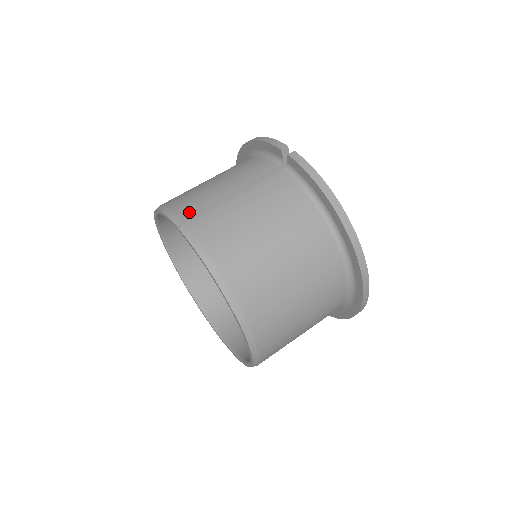
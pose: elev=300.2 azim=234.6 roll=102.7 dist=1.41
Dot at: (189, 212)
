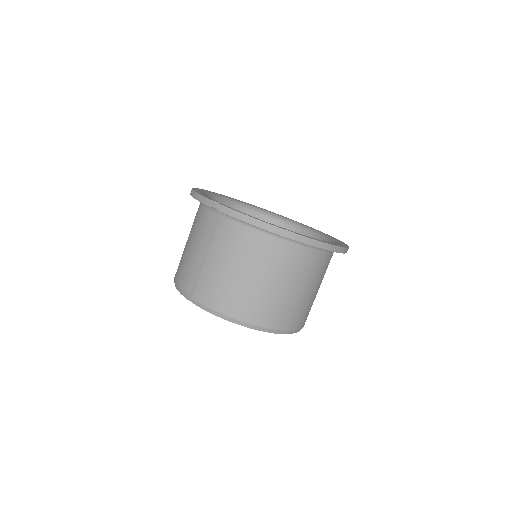
Dot at: (189, 286)
